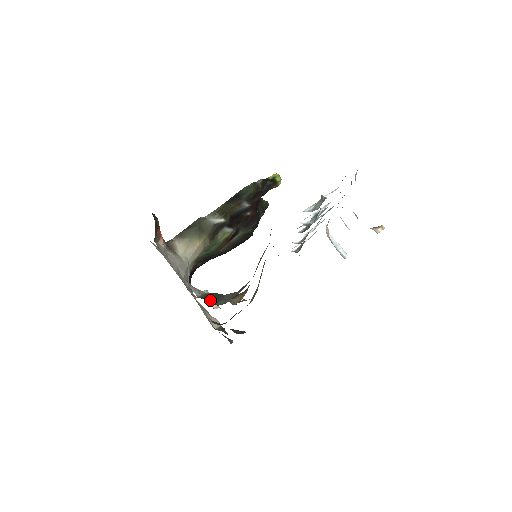
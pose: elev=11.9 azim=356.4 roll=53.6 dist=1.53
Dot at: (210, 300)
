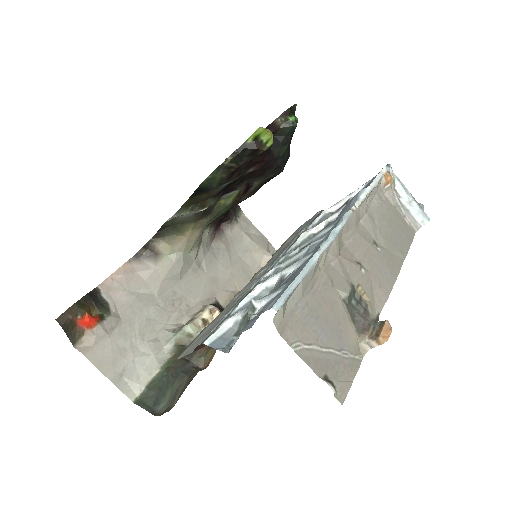
Dot at: (151, 400)
